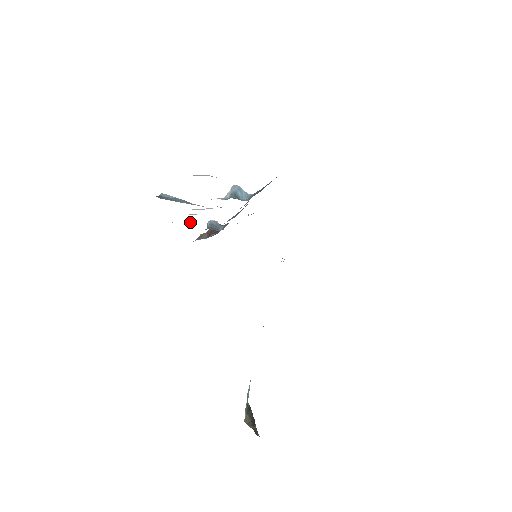
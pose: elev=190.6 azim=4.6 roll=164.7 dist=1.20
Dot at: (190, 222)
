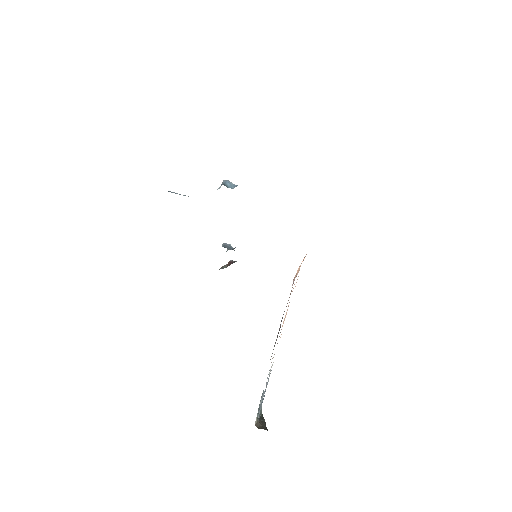
Dot at: occluded
